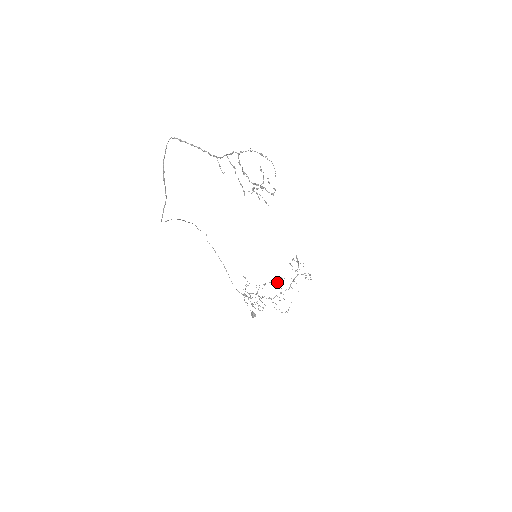
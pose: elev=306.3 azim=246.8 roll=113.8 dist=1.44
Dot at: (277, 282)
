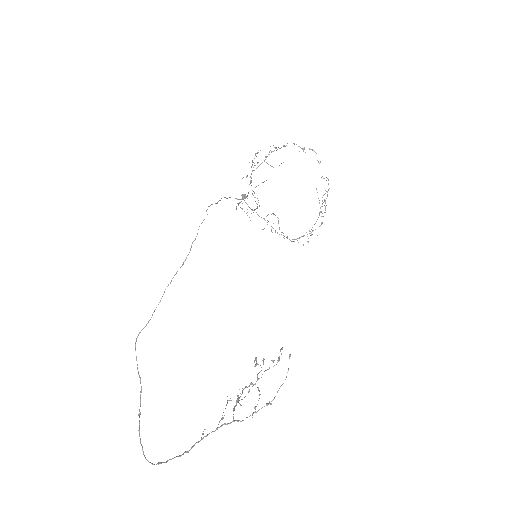
Dot at: (302, 149)
